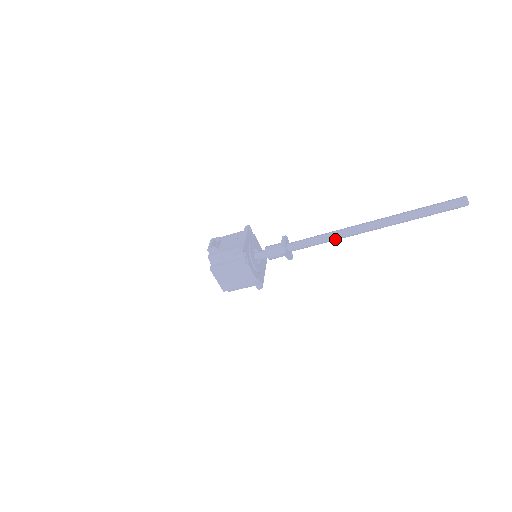
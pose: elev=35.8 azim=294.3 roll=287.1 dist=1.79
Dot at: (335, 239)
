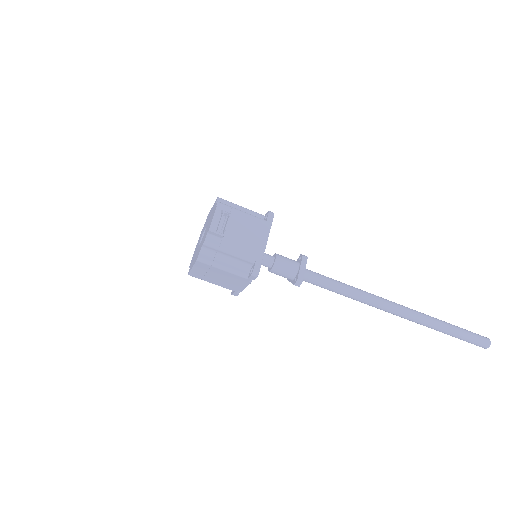
Dot at: (356, 300)
